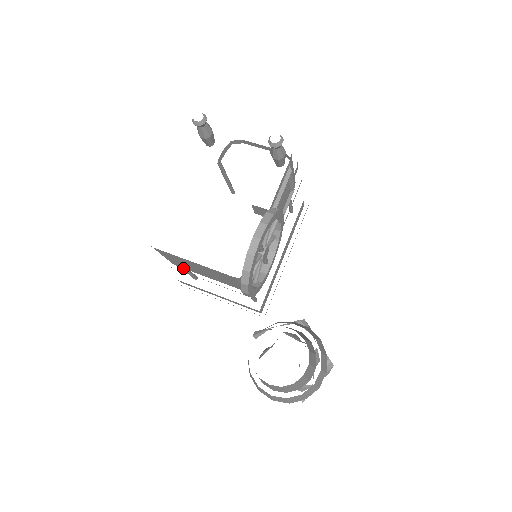
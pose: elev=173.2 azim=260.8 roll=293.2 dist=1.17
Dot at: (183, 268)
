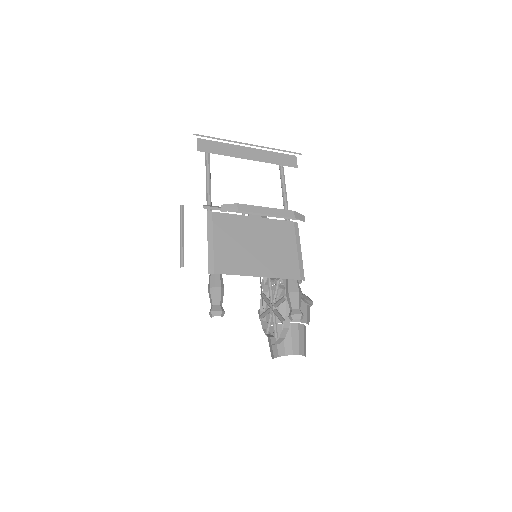
Dot at: (183, 246)
